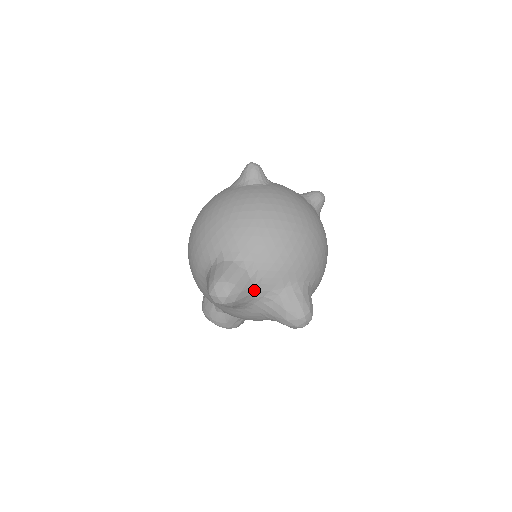
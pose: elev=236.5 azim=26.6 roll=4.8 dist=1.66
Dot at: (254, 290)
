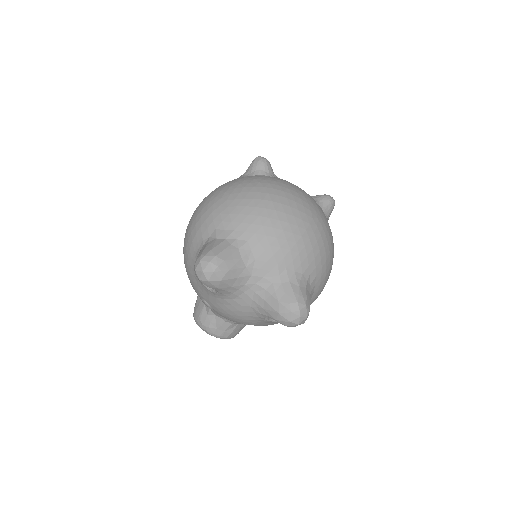
Dot at: (245, 273)
